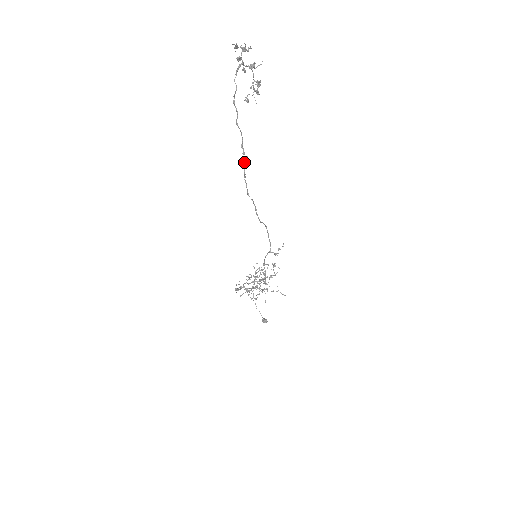
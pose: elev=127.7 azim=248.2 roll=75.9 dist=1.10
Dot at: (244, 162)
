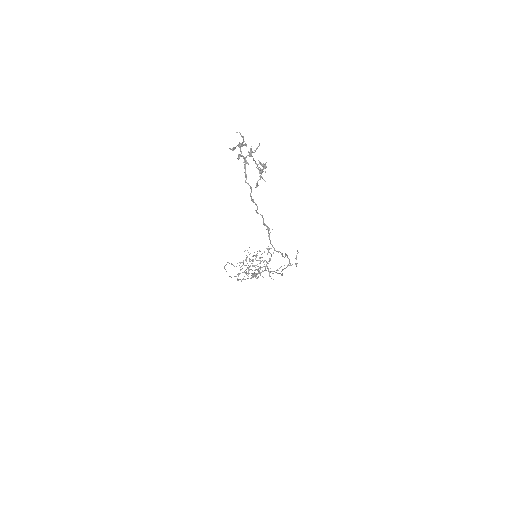
Dot at: (268, 233)
